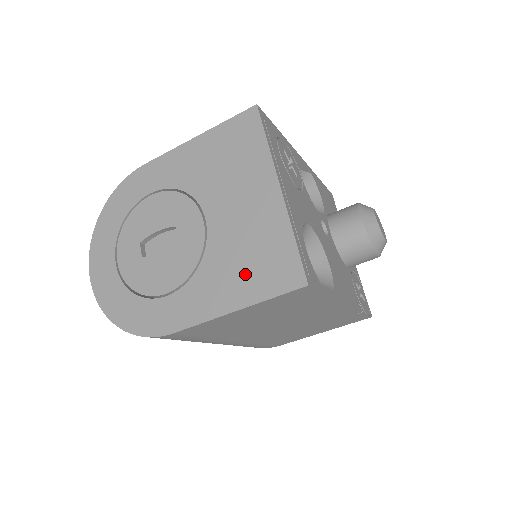
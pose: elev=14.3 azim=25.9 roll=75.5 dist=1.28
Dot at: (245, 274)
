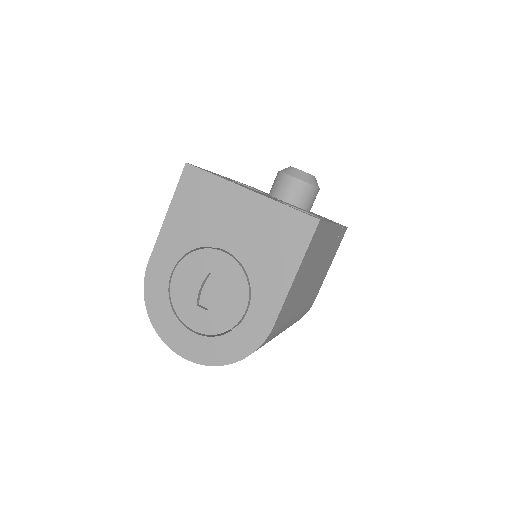
Dot at: (280, 252)
